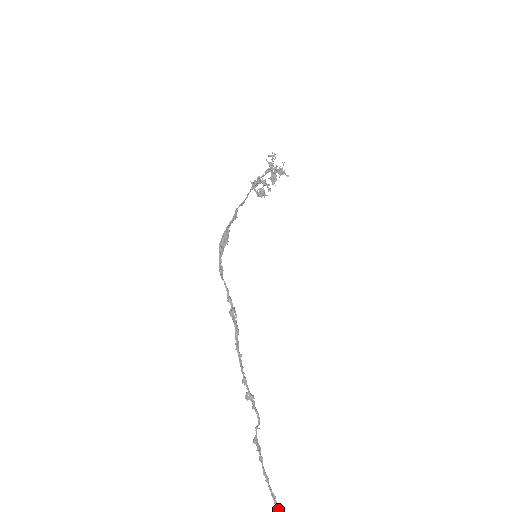
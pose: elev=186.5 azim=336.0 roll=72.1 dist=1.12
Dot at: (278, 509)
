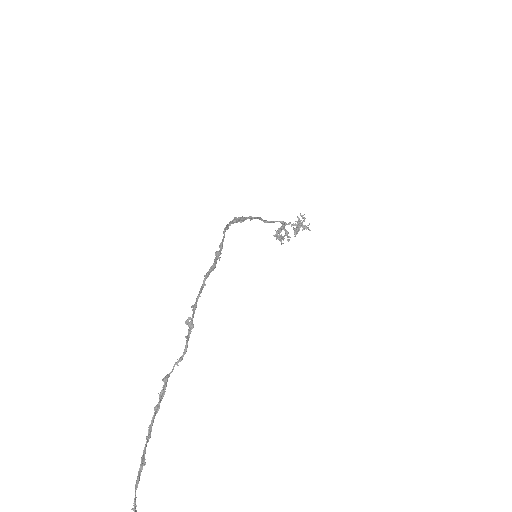
Dot at: (138, 479)
